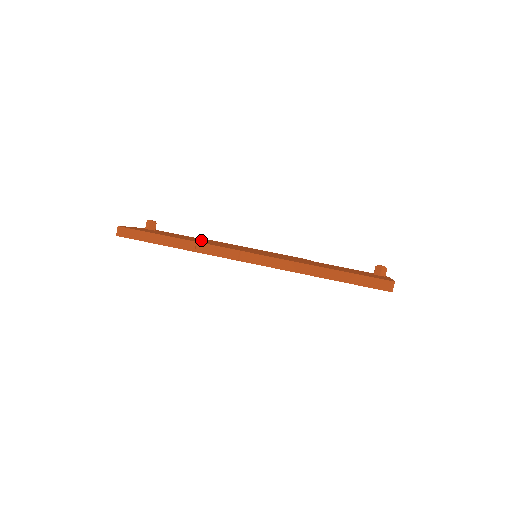
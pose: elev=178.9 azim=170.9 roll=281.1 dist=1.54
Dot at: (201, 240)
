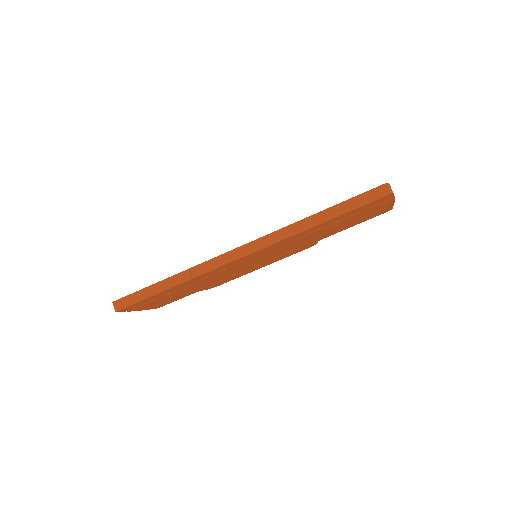
Dot at: occluded
